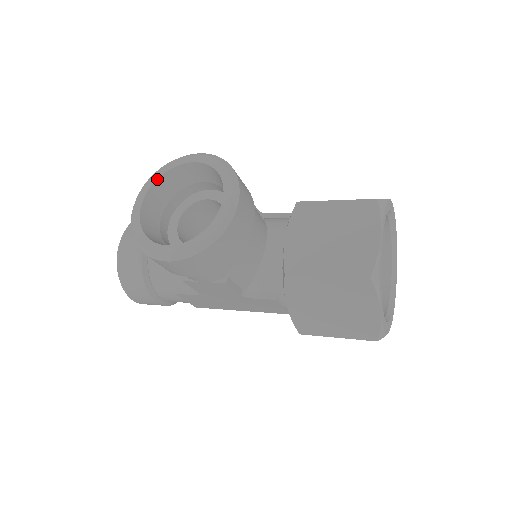
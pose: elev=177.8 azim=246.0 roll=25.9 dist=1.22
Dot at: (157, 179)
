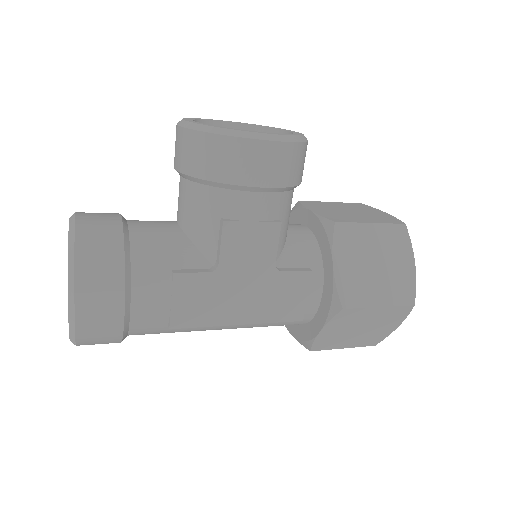
Dot at: (198, 119)
